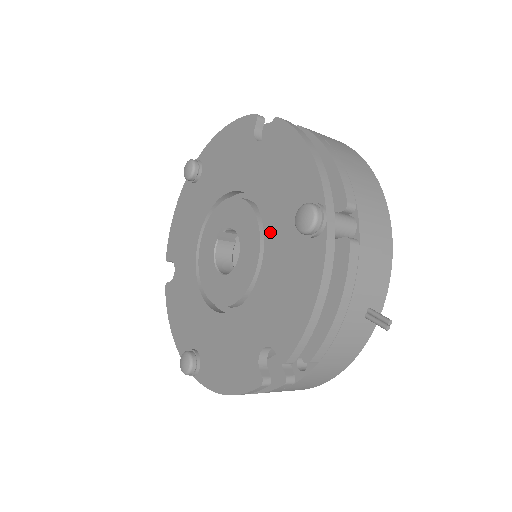
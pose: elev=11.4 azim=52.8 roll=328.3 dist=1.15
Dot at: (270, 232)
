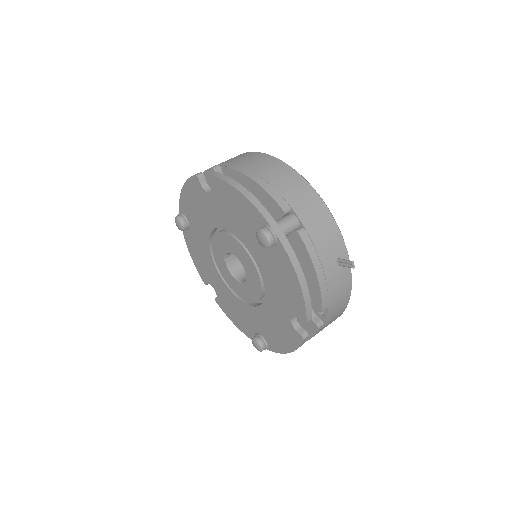
Dot at: (251, 249)
